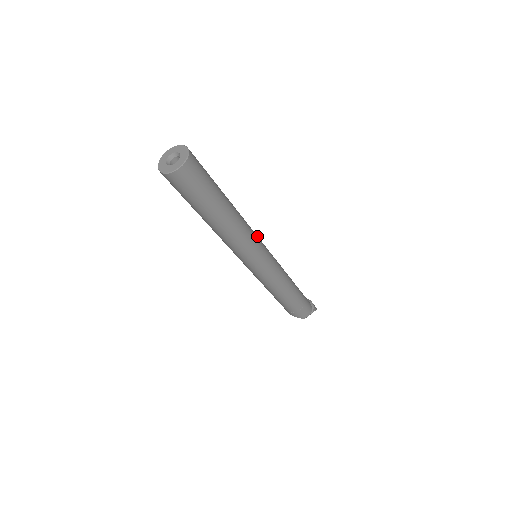
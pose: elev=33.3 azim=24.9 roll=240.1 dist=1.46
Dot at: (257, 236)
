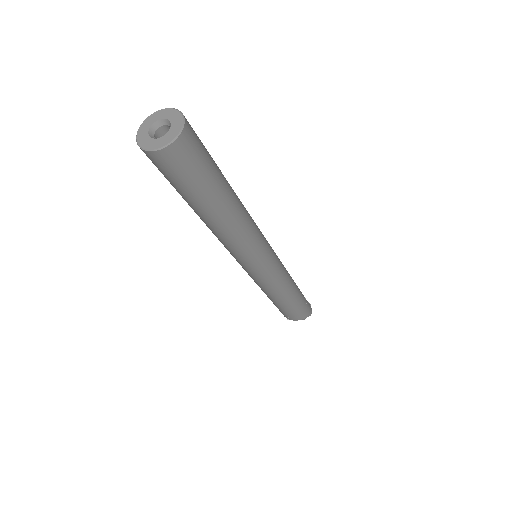
Dot at: occluded
